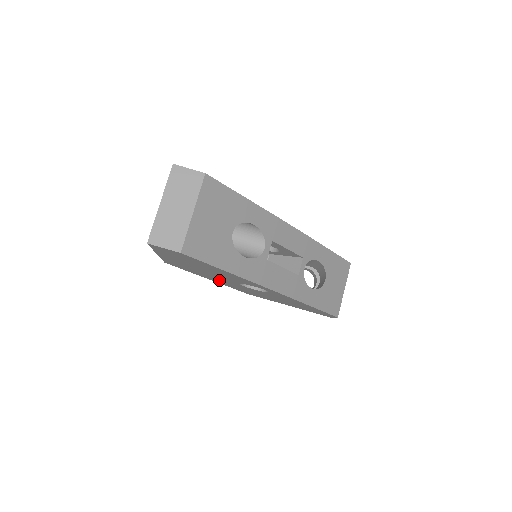
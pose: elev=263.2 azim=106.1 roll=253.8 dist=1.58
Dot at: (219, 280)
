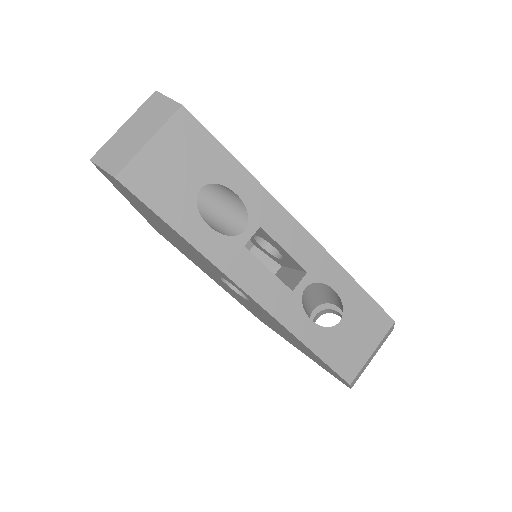
Dot at: (211, 275)
